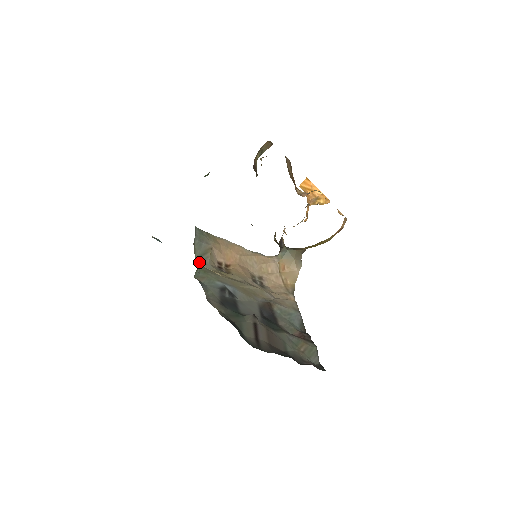
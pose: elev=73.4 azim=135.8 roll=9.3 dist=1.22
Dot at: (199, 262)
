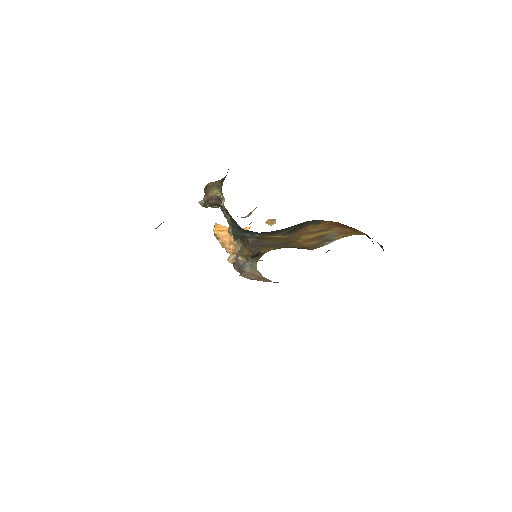
Dot at: occluded
